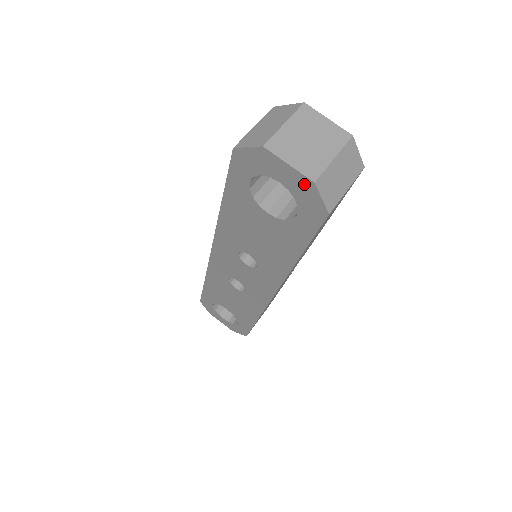
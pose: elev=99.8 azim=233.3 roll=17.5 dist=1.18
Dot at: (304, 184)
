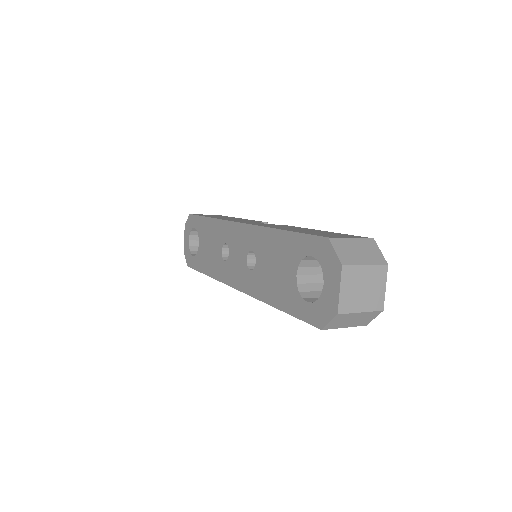
Dot at: (333, 305)
